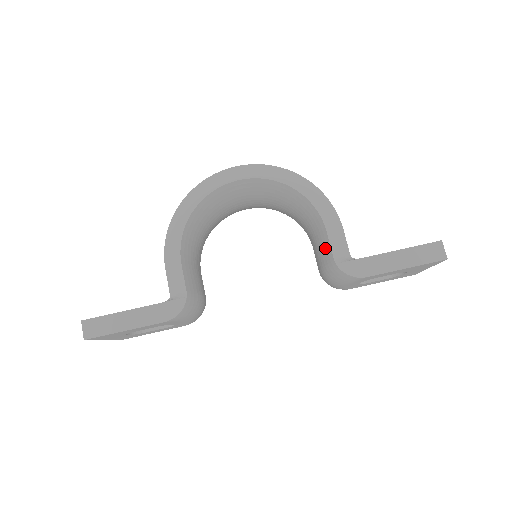
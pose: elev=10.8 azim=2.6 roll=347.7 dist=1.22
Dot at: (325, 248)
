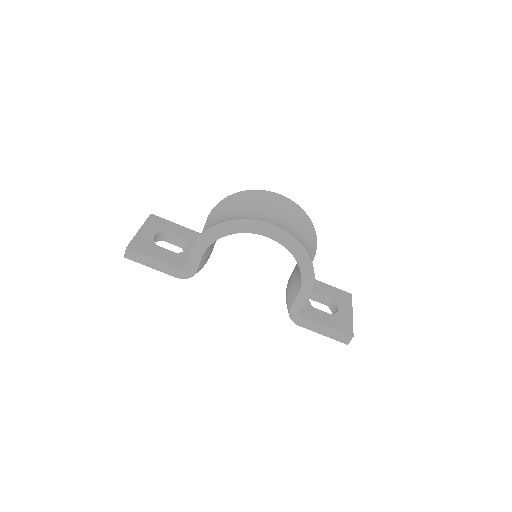
Dot at: (292, 297)
